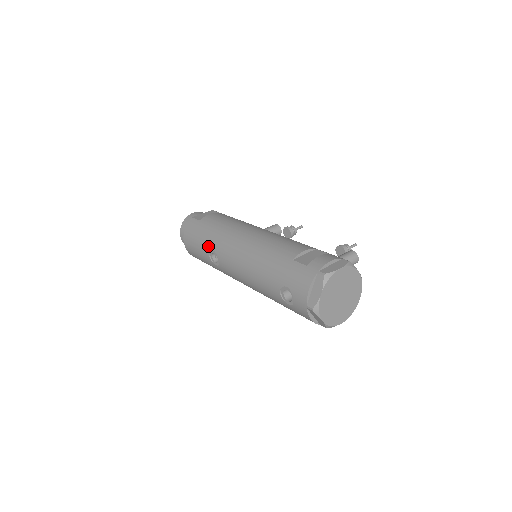
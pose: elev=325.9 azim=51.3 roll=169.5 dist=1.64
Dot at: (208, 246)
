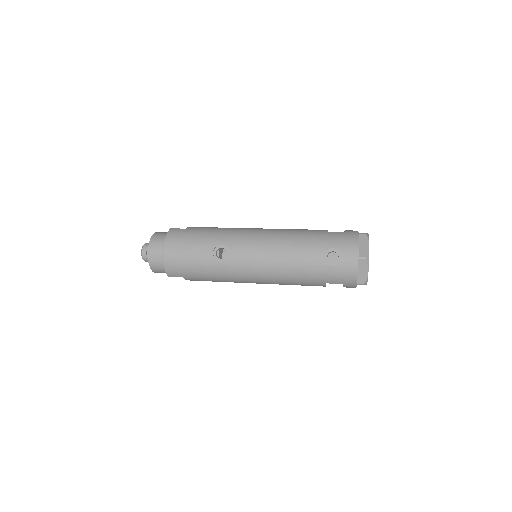
Dot at: (212, 243)
